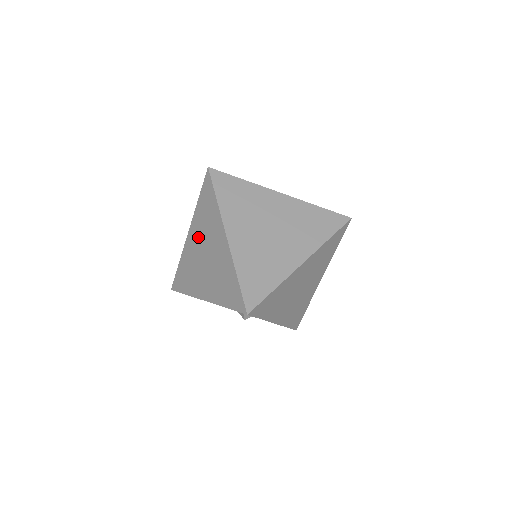
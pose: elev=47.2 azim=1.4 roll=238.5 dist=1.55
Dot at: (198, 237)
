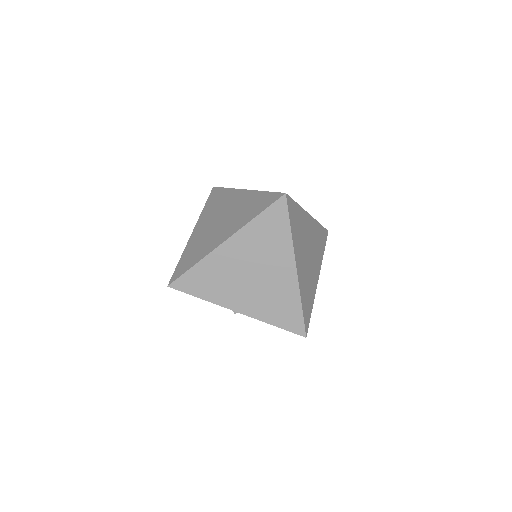
Dot at: occluded
